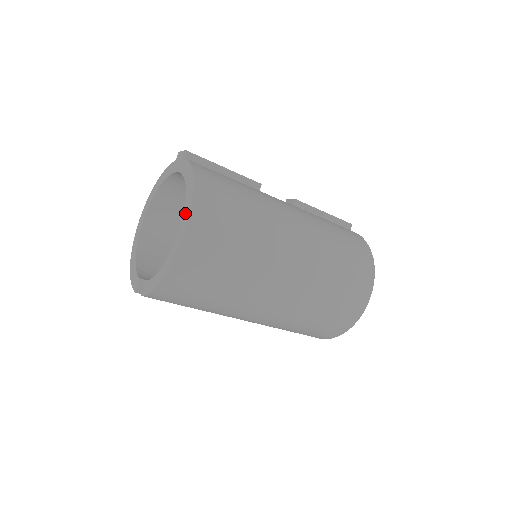
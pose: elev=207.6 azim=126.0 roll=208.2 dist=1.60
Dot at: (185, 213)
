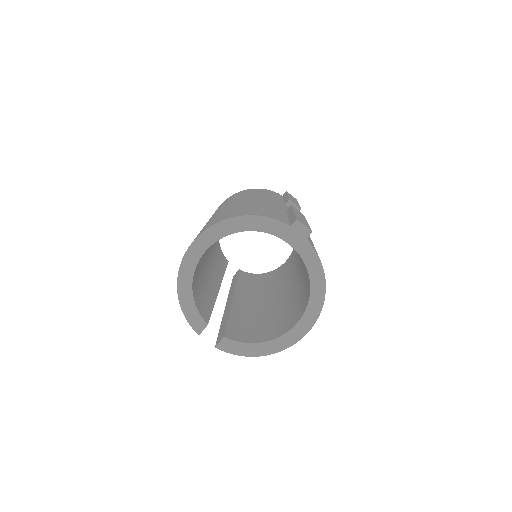
Dot at: (308, 315)
